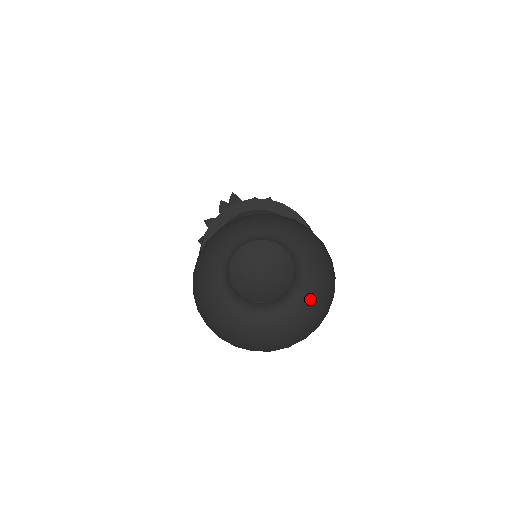
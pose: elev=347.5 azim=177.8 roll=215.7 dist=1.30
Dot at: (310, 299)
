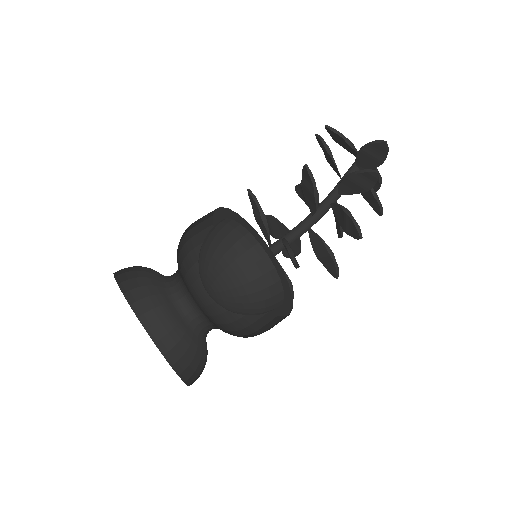
Dot at: (189, 343)
